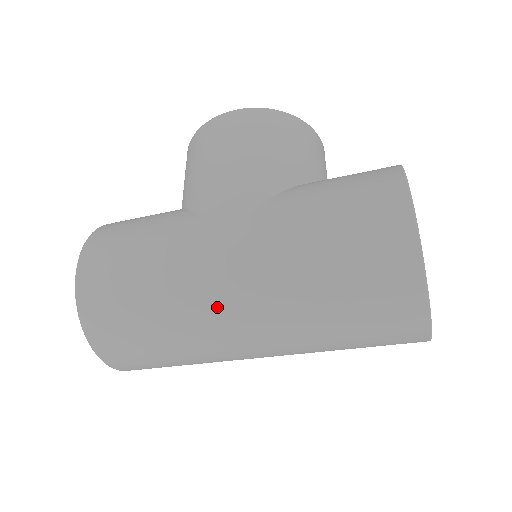
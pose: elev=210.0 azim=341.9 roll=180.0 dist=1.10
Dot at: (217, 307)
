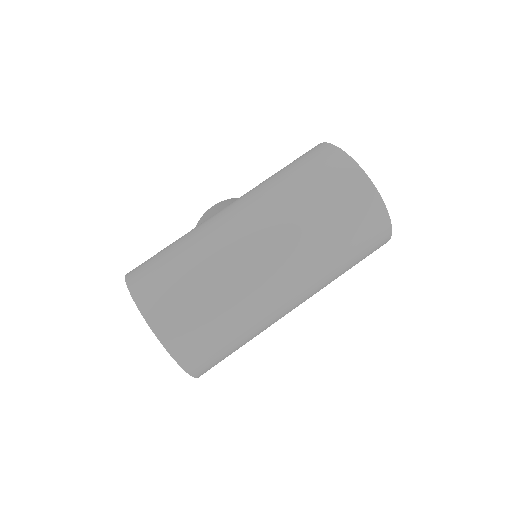
Dot at: (232, 231)
